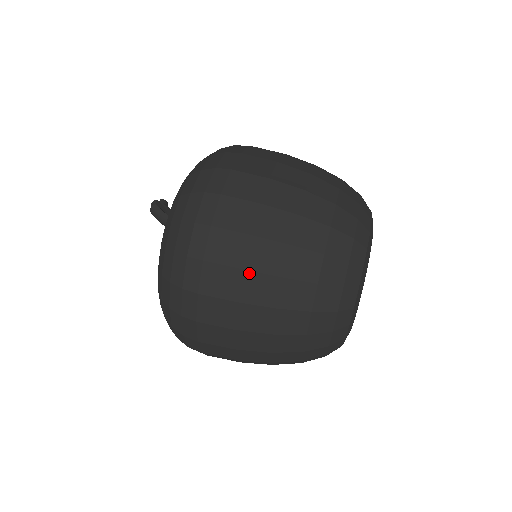
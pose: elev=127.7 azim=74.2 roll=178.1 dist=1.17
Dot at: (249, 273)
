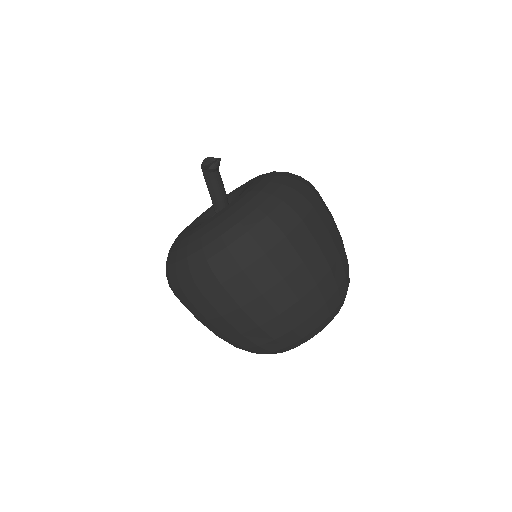
Dot at: occluded
